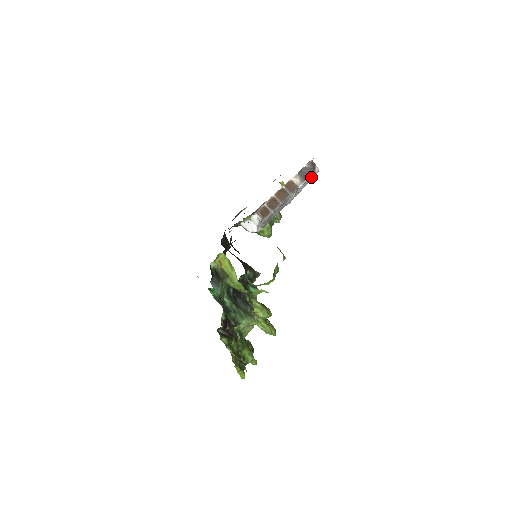
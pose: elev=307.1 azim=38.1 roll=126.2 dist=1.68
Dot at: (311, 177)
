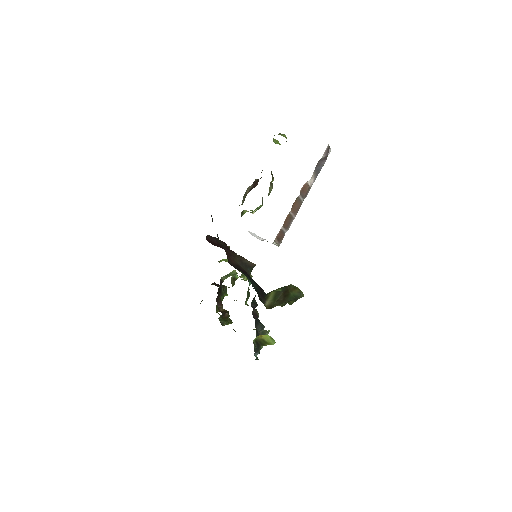
Dot at: (322, 164)
